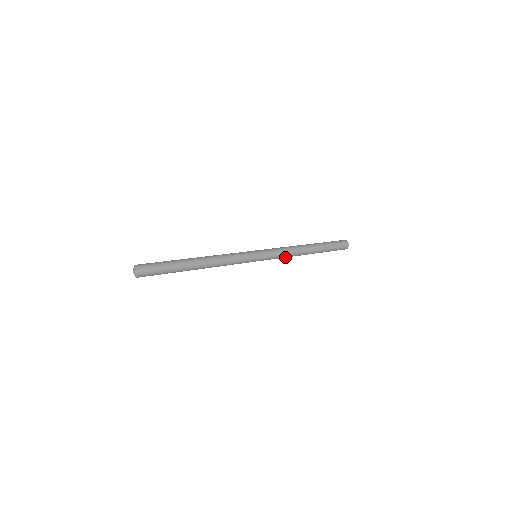
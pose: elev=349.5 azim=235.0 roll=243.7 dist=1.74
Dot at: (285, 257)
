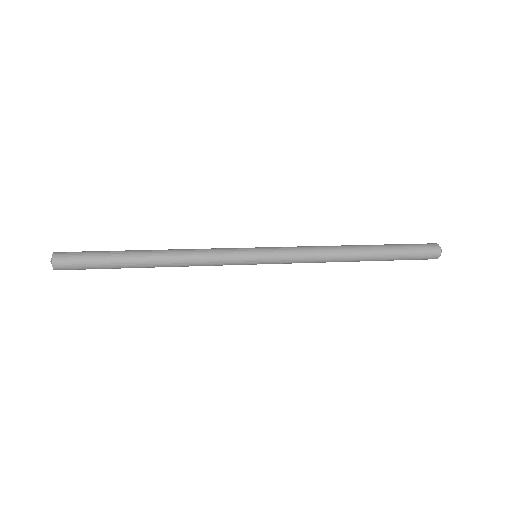
Dot at: (309, 262)
